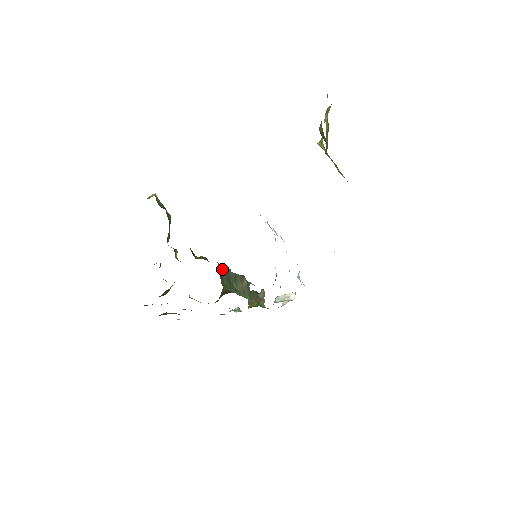
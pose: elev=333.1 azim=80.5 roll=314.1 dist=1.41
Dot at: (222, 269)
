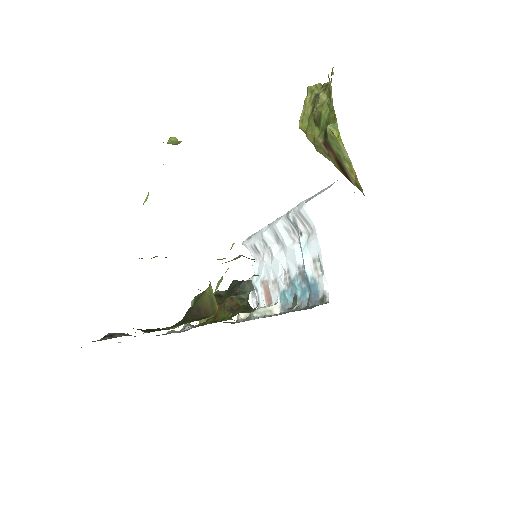
Dot at: occluded
